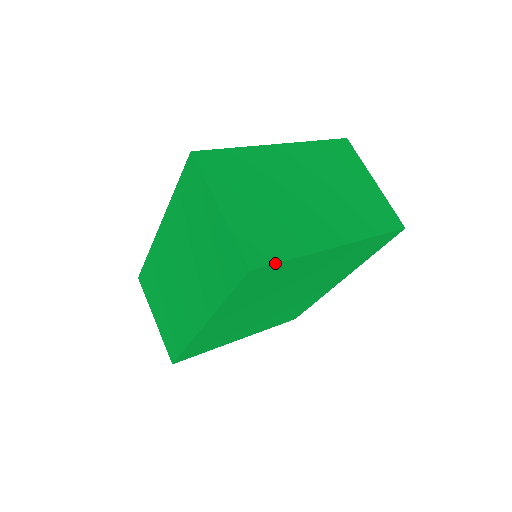
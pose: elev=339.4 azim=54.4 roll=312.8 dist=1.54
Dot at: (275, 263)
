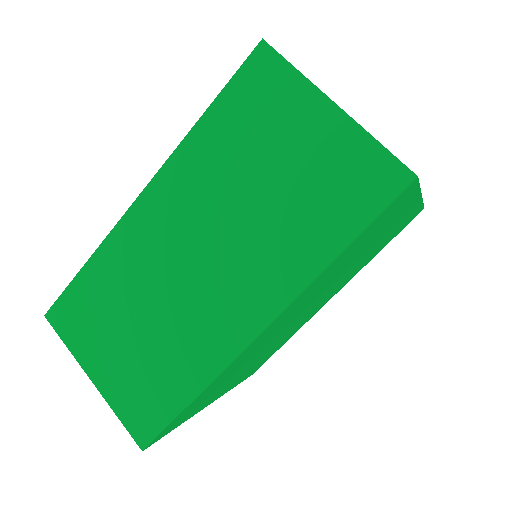
Dot at: (419, 183)
